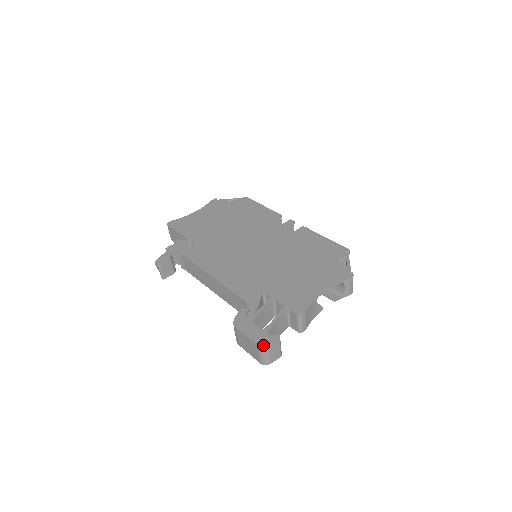
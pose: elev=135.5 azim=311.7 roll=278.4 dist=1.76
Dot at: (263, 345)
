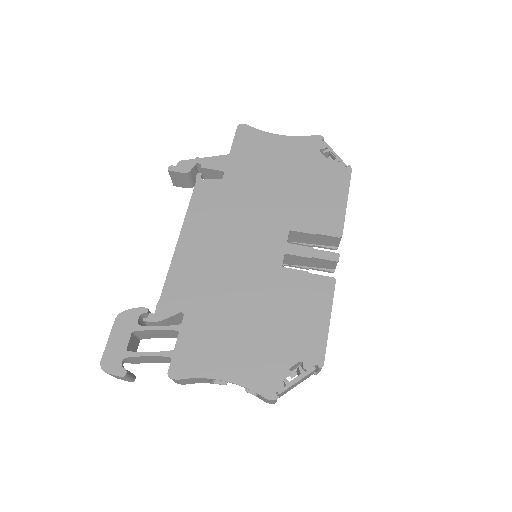
Dot at: (104, 366)
